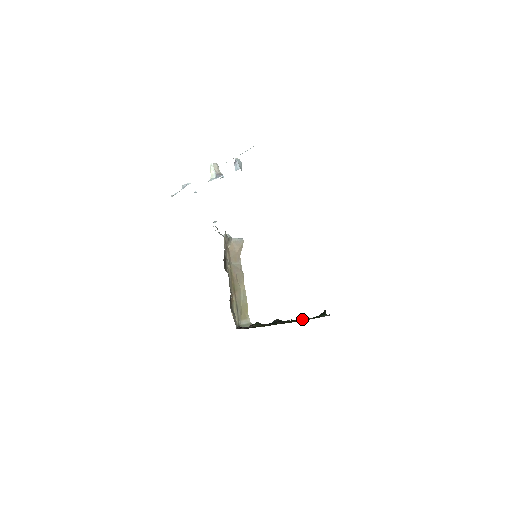
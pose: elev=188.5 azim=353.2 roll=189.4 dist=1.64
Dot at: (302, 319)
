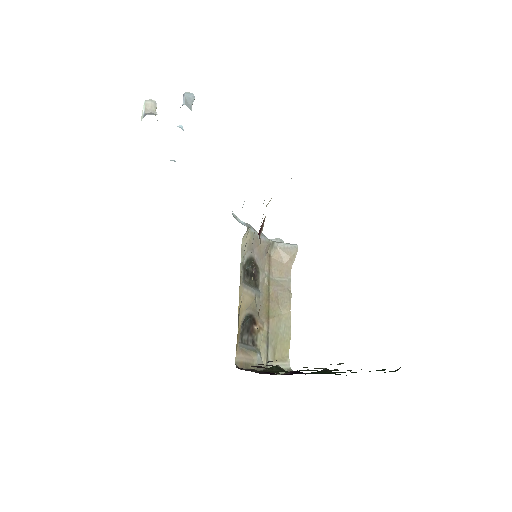
Dot at: occluded
